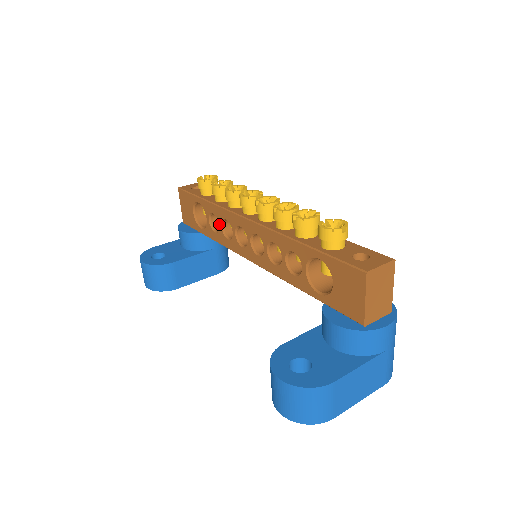
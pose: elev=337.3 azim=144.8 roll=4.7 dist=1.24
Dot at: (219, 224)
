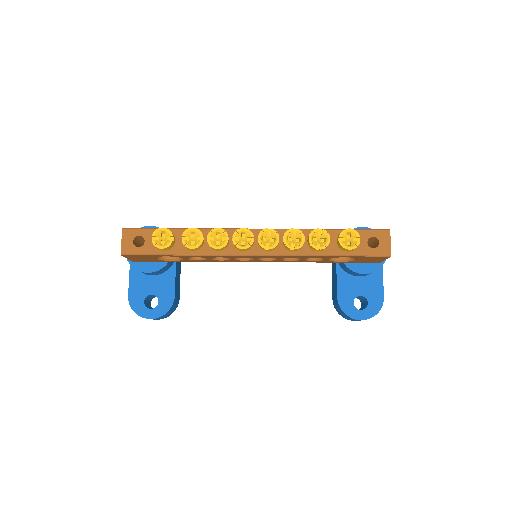
Dot at: (207, 259)
